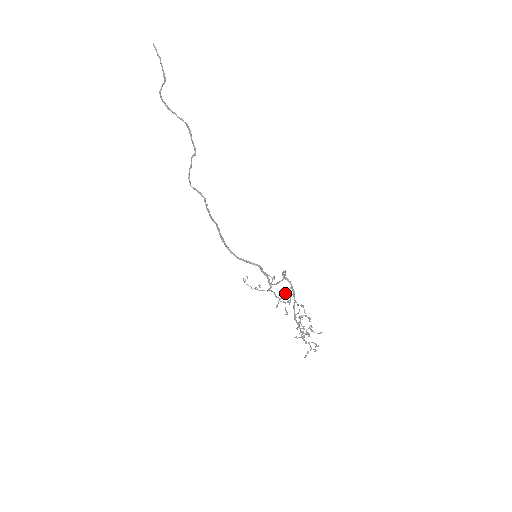
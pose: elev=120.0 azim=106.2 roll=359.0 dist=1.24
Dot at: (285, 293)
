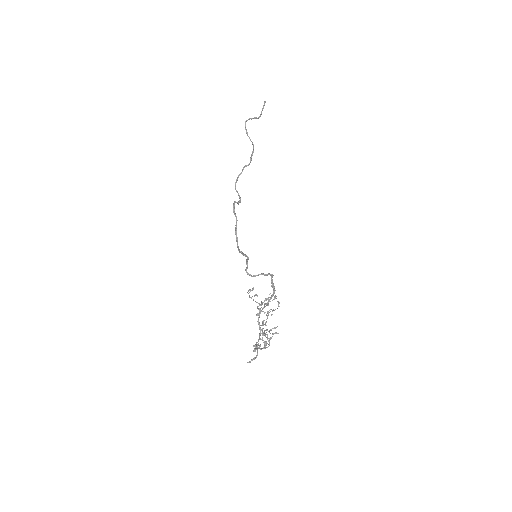
Dot at: (265, 299)
